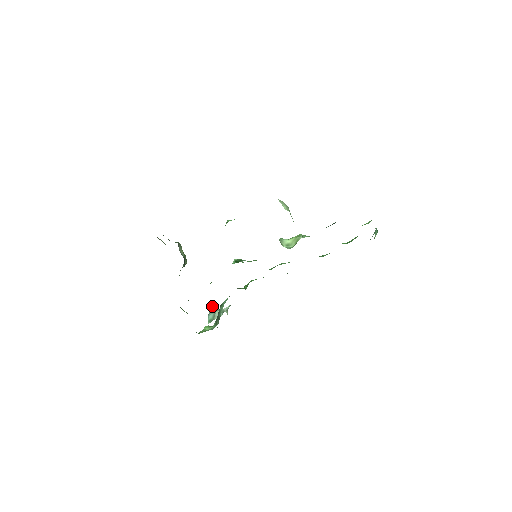
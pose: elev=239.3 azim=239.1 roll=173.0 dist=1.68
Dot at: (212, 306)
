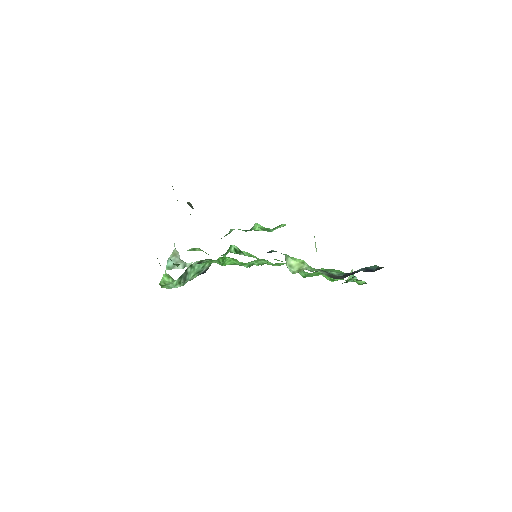
Dot at: (174, 252)
